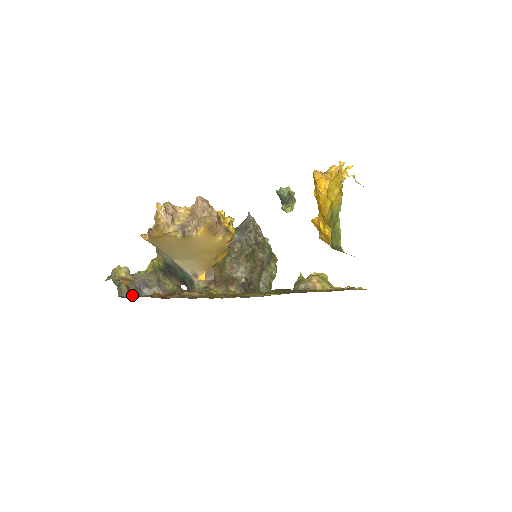
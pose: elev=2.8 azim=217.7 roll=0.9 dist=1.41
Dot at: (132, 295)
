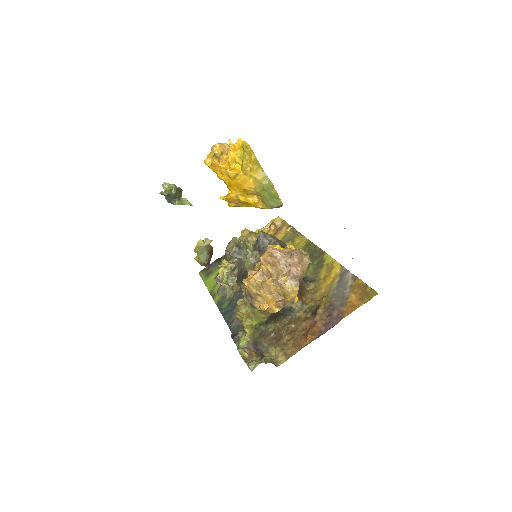
Dot at: occluded
